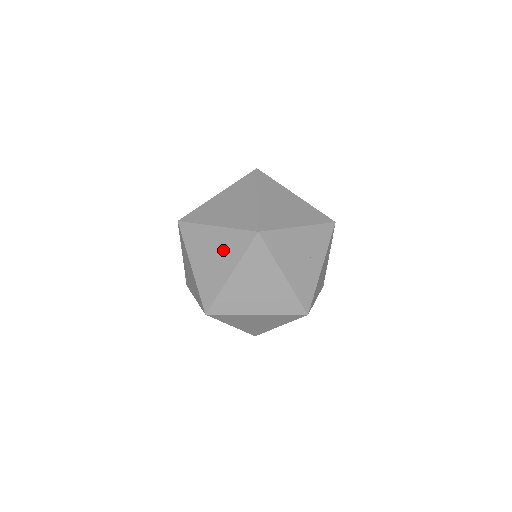
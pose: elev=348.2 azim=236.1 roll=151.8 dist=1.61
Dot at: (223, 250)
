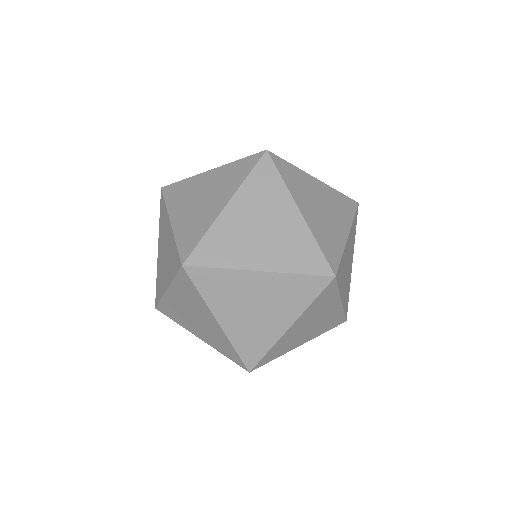
Dot at: (263, 208)
